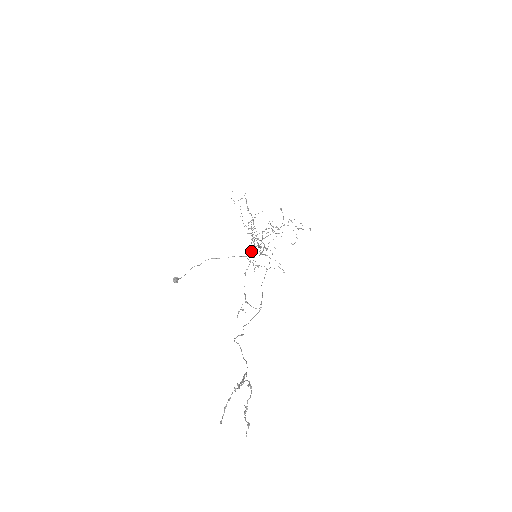
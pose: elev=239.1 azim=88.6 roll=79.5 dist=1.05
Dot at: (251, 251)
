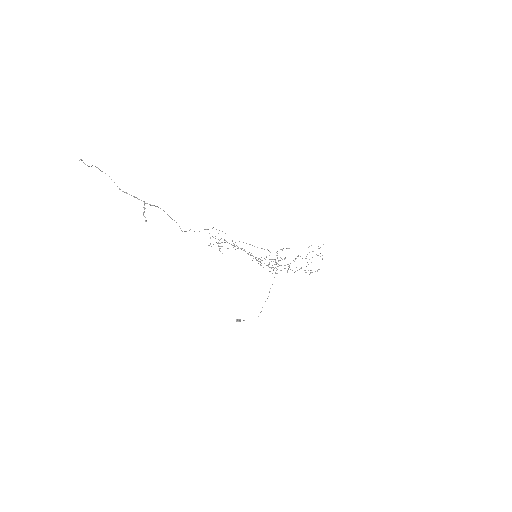
Dot at: occluded
